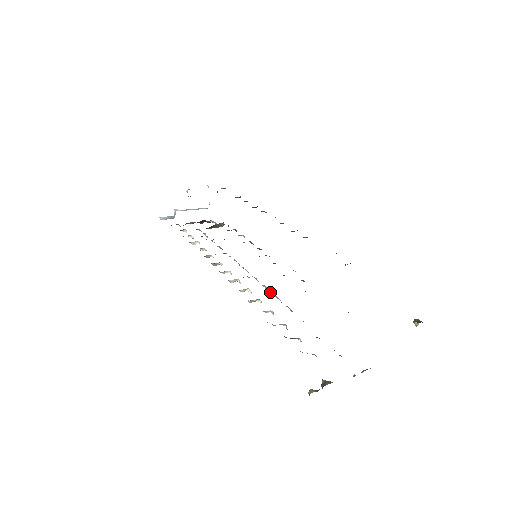
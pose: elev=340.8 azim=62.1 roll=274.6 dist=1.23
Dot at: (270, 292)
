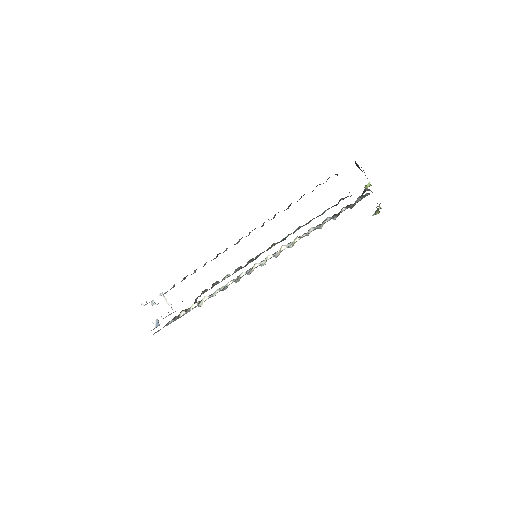
Dot at: occluded
